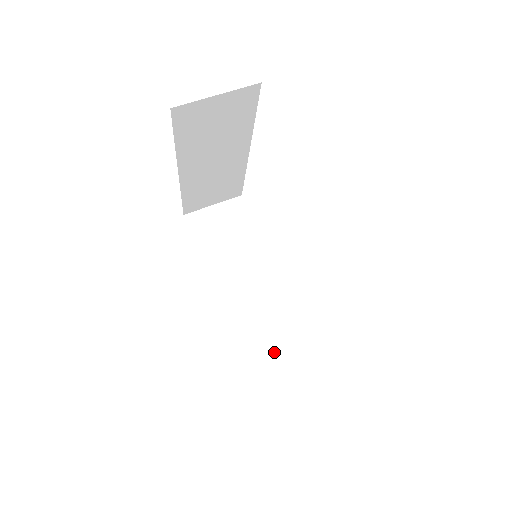
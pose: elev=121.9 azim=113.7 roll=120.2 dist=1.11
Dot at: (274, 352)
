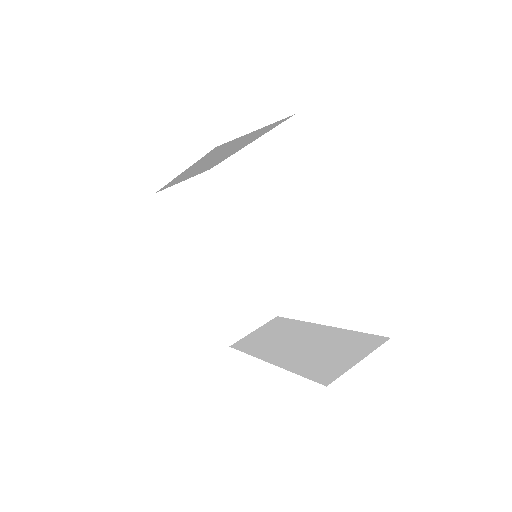
Dot at: (341, 357)
